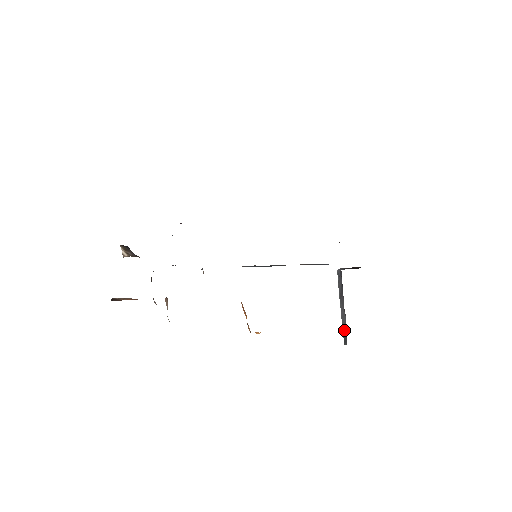
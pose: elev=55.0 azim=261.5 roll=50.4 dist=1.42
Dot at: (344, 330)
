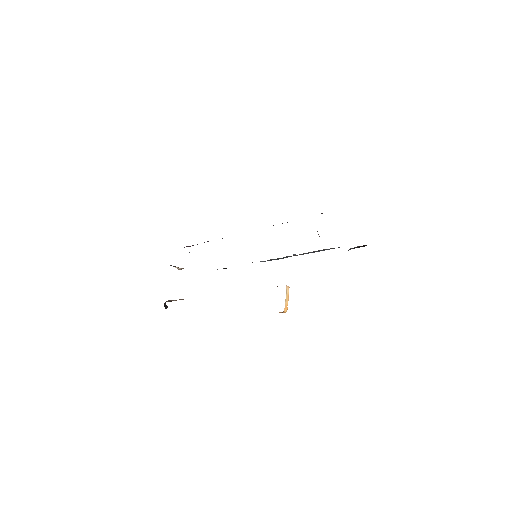
Dot at: occluded
